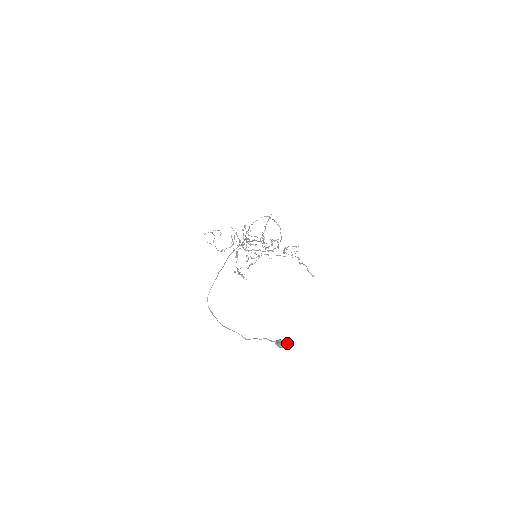
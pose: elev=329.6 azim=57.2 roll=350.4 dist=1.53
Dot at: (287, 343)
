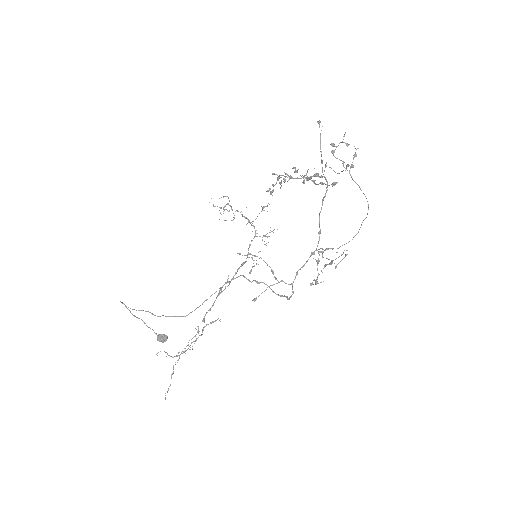
Dot at: occluded
